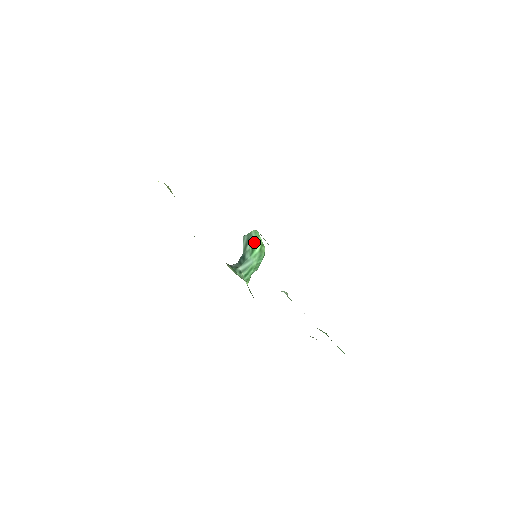
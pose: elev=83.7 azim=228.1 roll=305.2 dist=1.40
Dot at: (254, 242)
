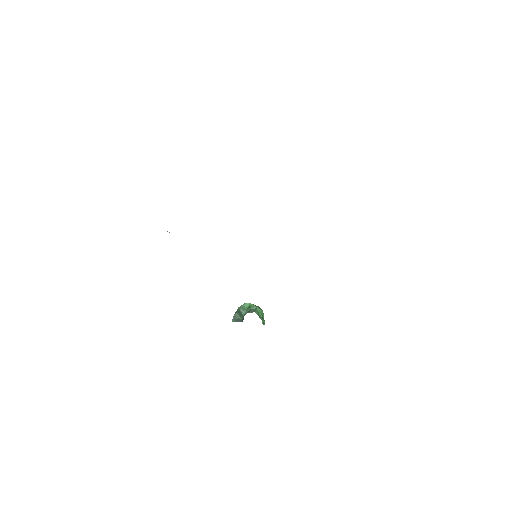
Dot at: (246, 306)
